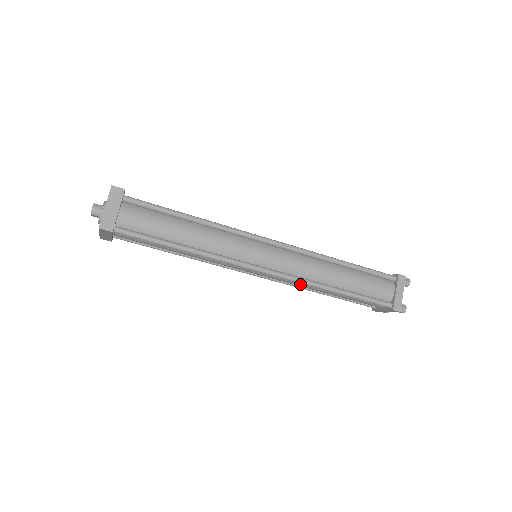
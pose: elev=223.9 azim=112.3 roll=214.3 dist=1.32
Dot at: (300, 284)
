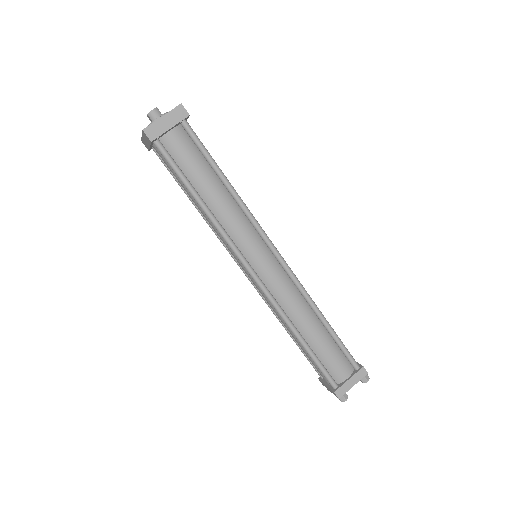
Dot at: occluded
